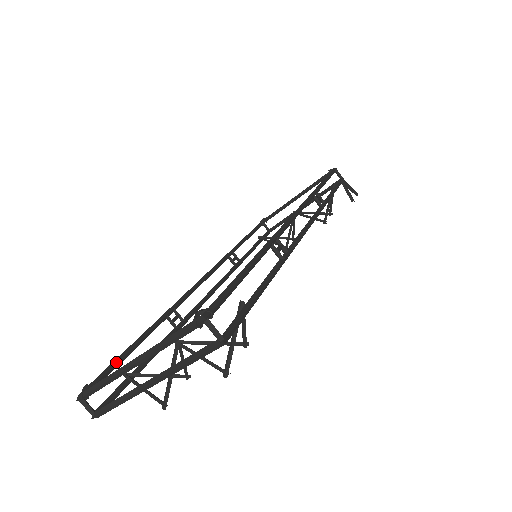
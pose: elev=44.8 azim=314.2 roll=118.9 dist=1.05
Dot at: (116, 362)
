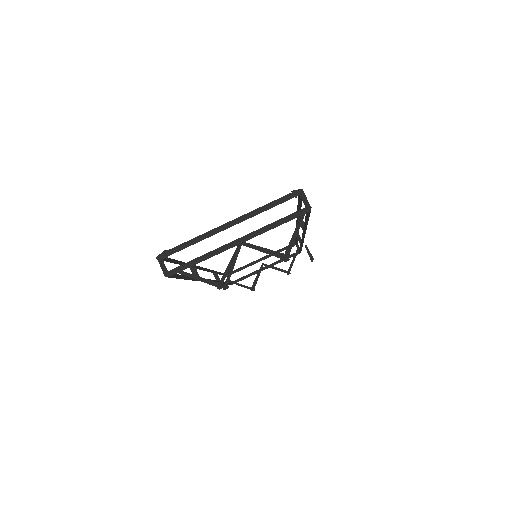
Dot at: (173, 259)
